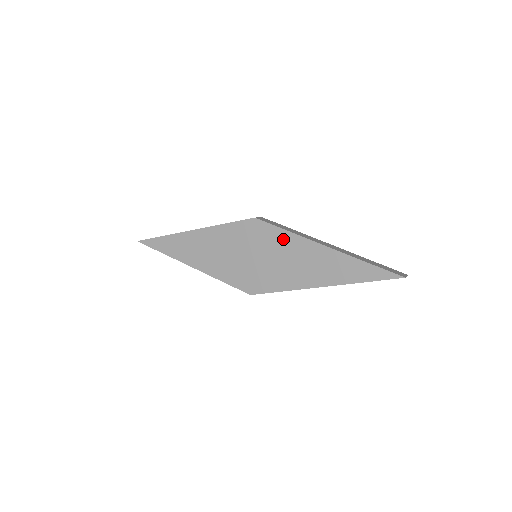
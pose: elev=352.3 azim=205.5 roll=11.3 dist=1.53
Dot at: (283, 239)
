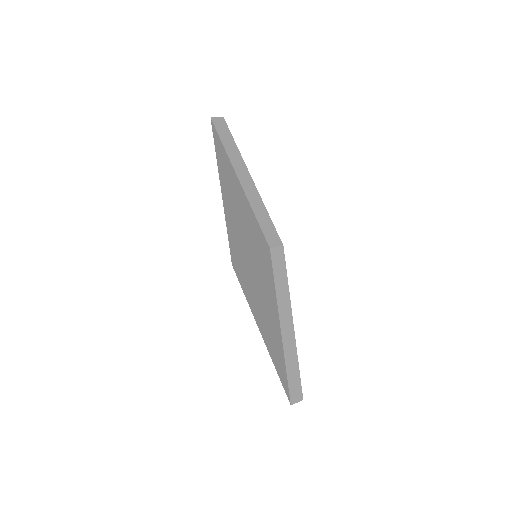
Dot at: (269, 285)
